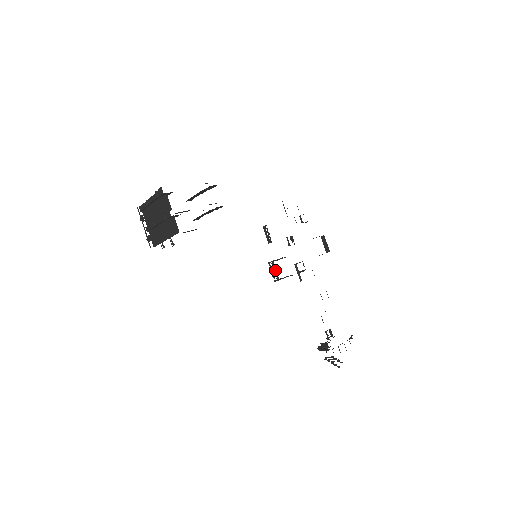
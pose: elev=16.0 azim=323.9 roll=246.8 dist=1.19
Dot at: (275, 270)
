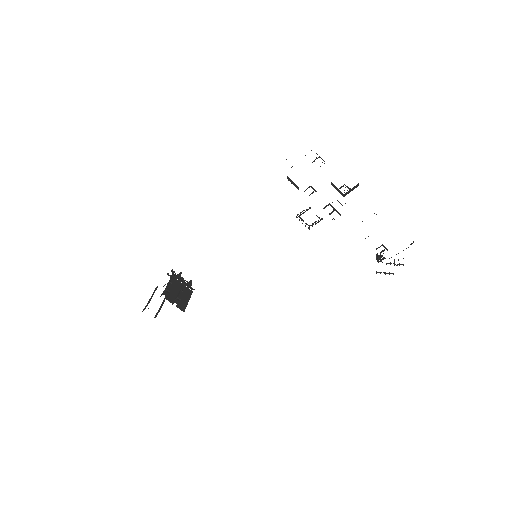
Dot at: occluded
